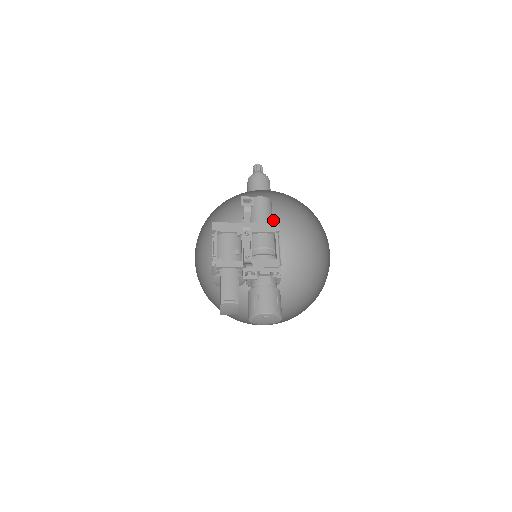
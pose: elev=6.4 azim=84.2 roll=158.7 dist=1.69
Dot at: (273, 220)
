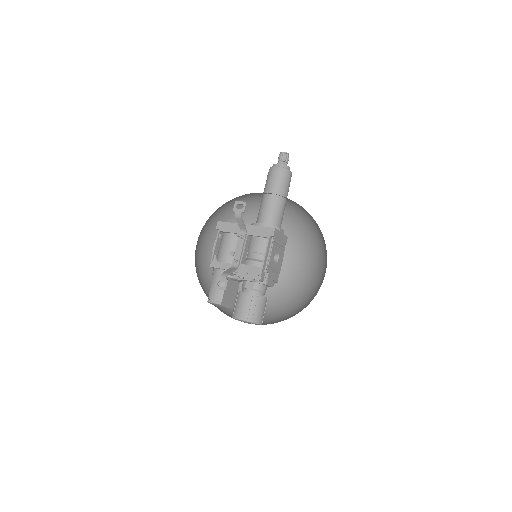
Dot at: (297, 211)
